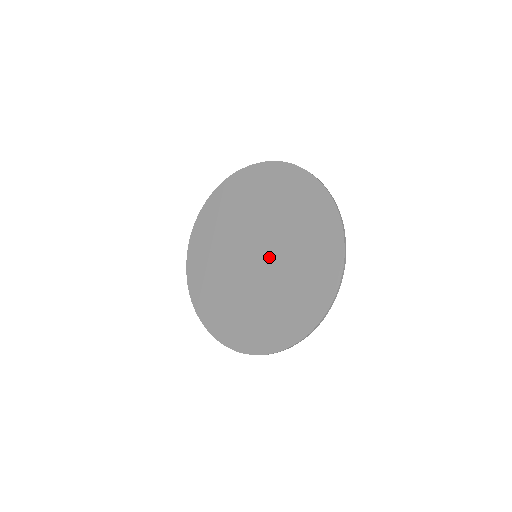
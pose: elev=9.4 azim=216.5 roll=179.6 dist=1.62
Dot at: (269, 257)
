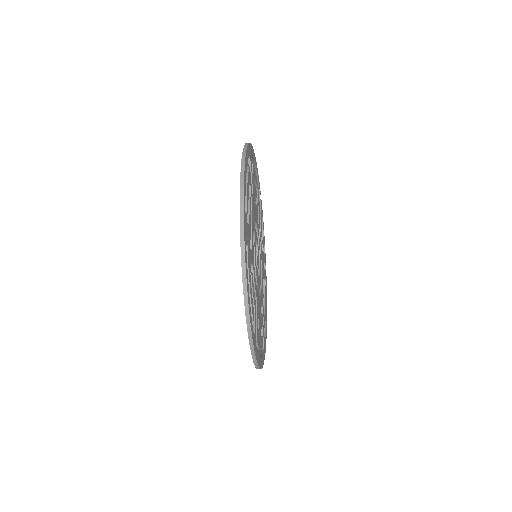
Dot at: occluded
